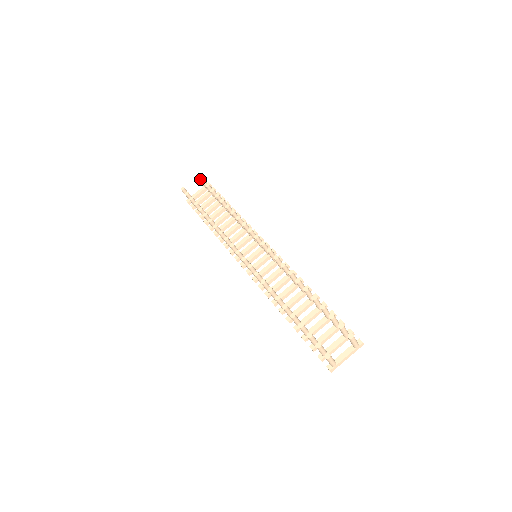
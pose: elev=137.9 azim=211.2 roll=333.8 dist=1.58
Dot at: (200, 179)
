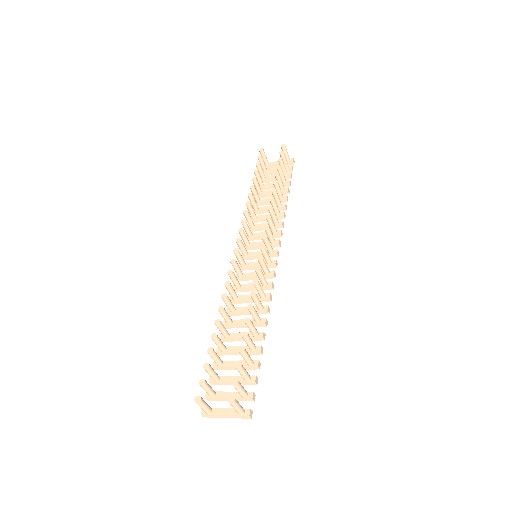
Dot at: (283, 150)
